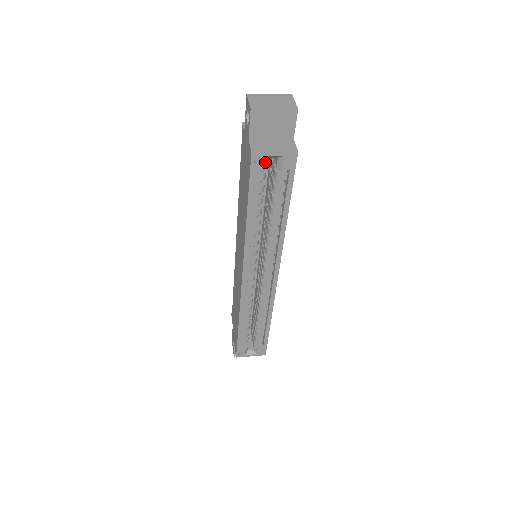
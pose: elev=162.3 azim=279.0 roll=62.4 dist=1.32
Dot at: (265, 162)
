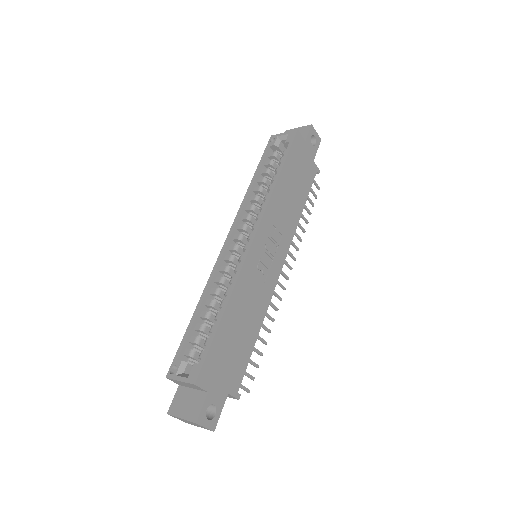
Dot at: (277, 141)
